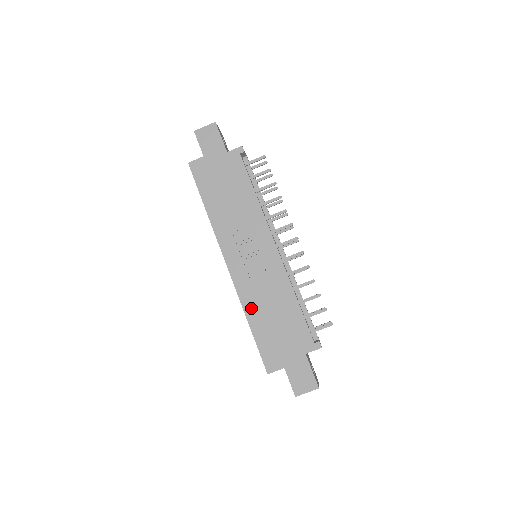
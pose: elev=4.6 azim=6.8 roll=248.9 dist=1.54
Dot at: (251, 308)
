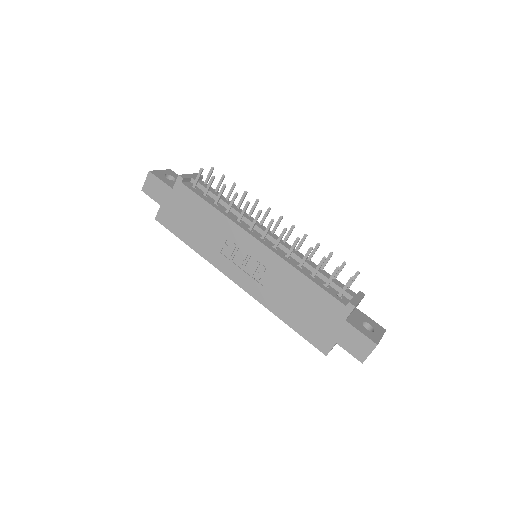
Dot at: (276, 307)
